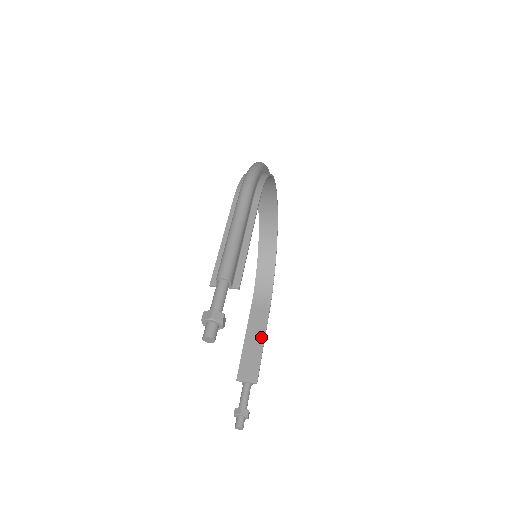
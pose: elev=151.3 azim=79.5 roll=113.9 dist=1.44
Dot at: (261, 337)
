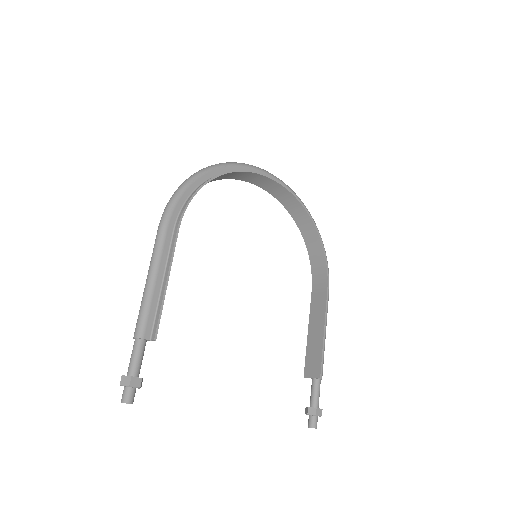
Dot at: (321, 324)
